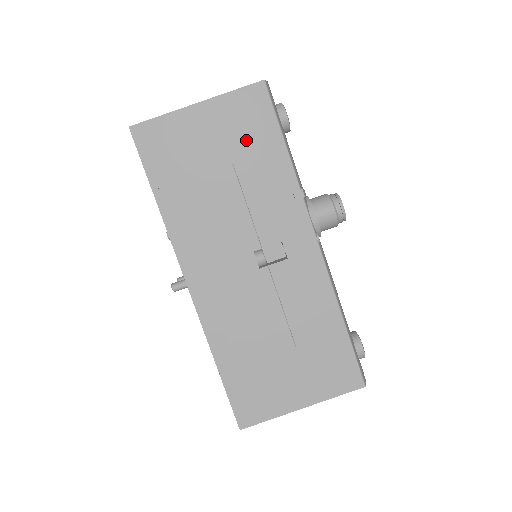
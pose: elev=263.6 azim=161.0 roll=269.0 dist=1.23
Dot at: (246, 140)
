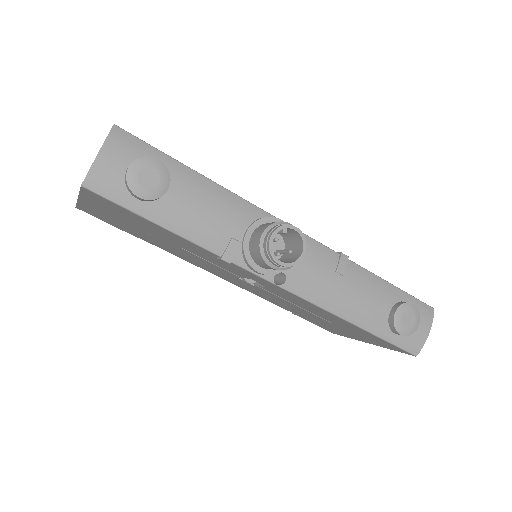
Dot at: (138, 223)
